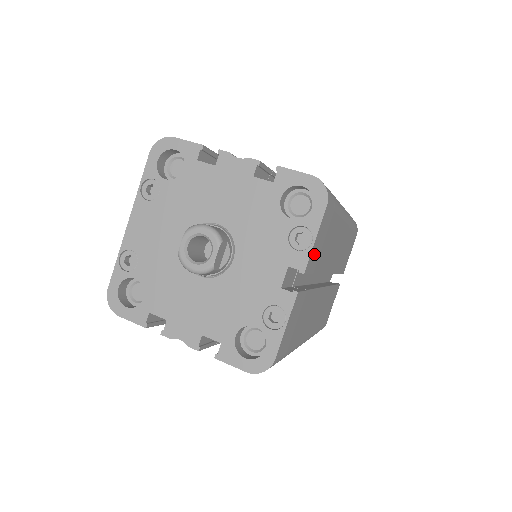
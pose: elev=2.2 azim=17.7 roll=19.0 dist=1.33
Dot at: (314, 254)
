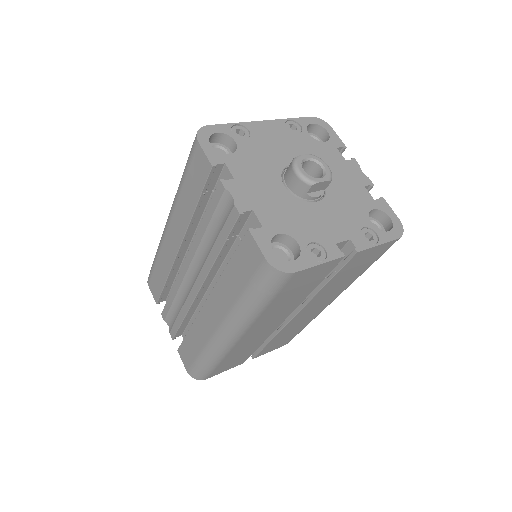
Dot at: (361, 257)
